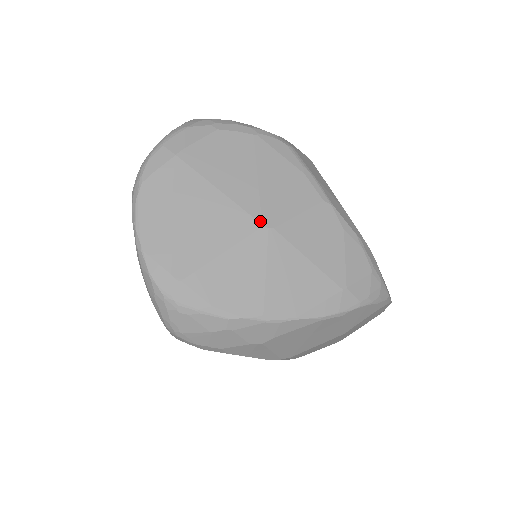
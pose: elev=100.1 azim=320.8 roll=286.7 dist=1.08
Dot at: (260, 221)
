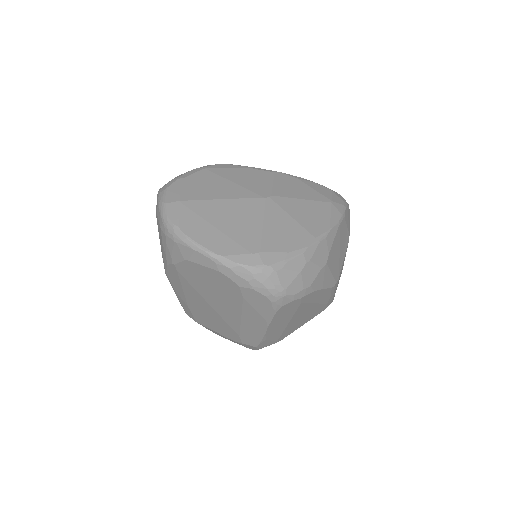
Dot at: (261, 197)
